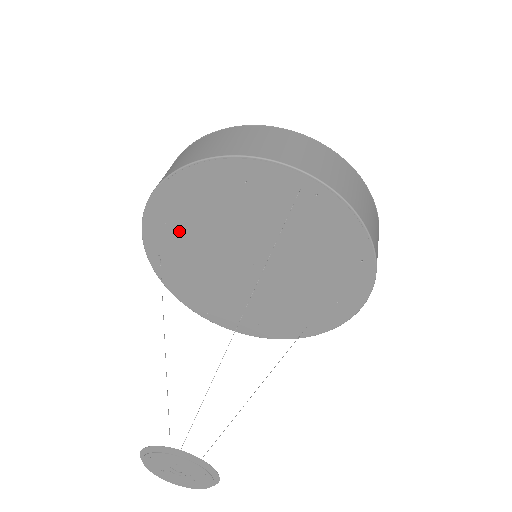
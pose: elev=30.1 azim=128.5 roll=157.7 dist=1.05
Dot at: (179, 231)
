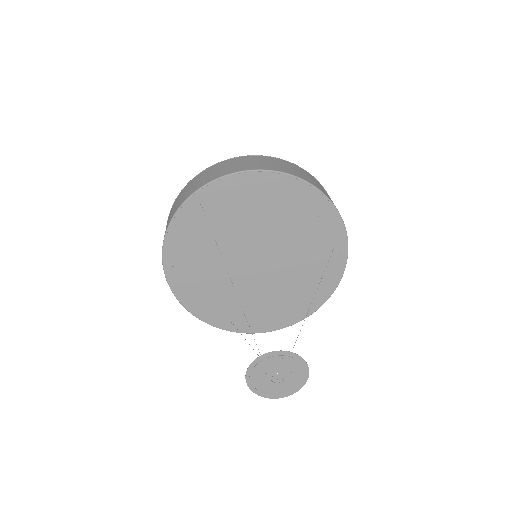
Dot at: (241, 204)
